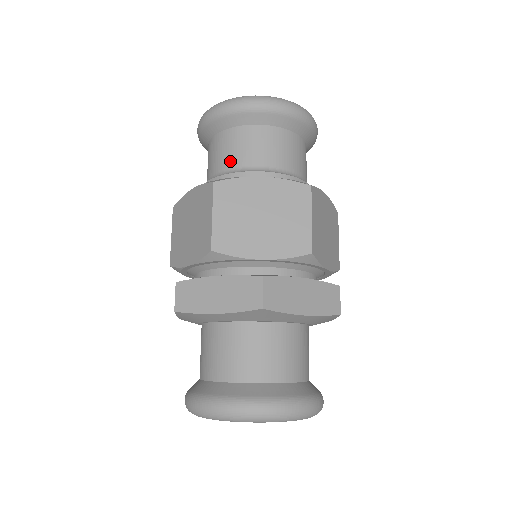
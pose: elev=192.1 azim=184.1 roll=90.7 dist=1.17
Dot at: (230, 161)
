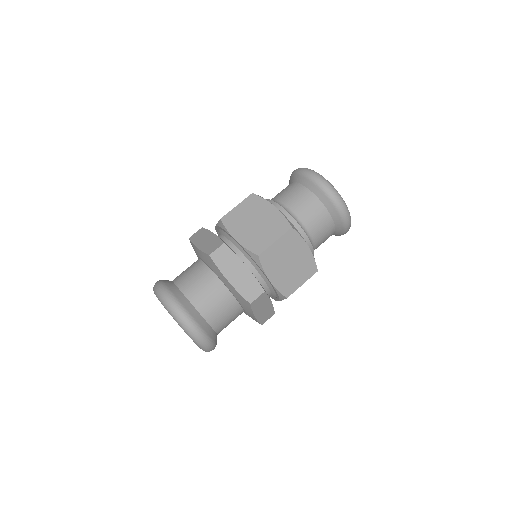
Dot at: (303, 215)
